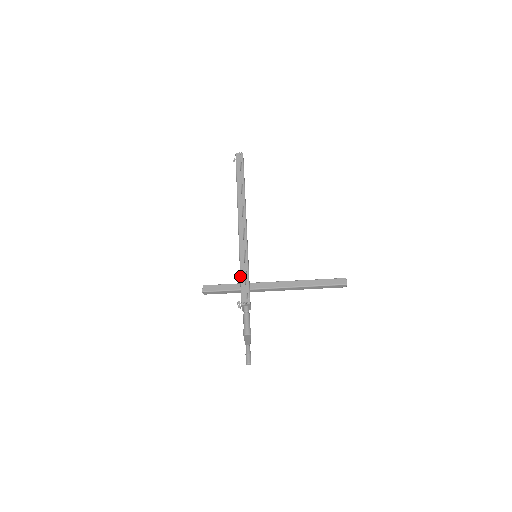
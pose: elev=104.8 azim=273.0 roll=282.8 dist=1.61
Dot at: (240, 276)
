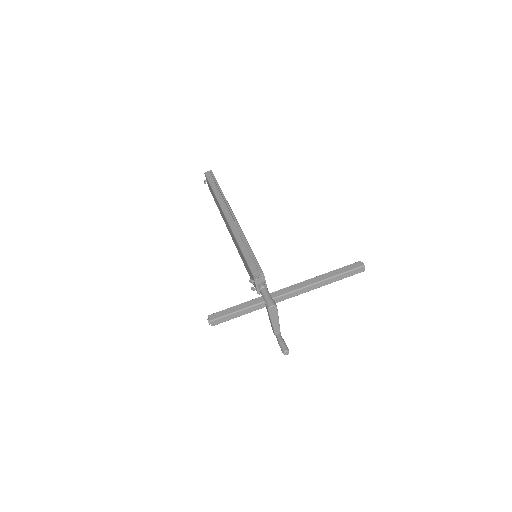
Dot at: (244, 256)
